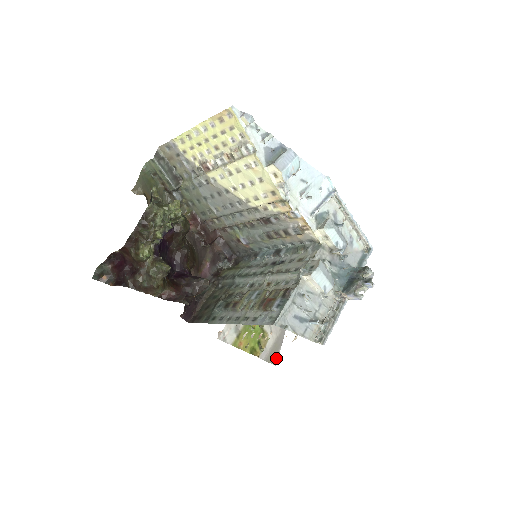
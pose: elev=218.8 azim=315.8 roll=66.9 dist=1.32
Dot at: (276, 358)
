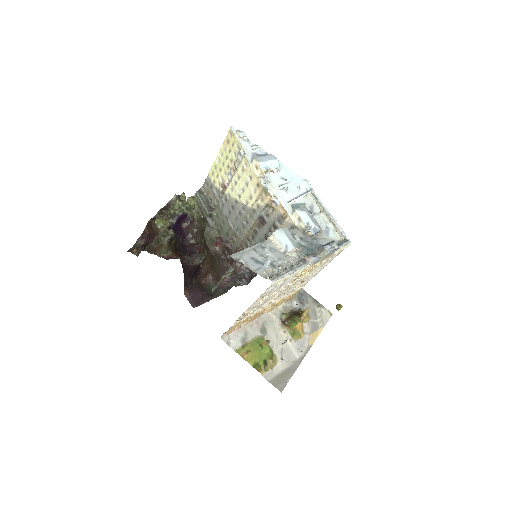
Dot at: (283, 385)
